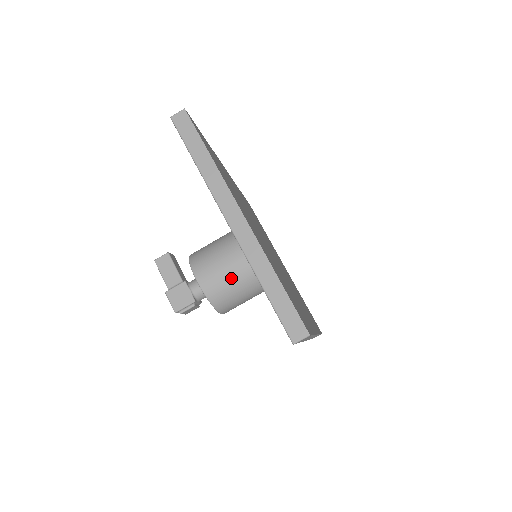
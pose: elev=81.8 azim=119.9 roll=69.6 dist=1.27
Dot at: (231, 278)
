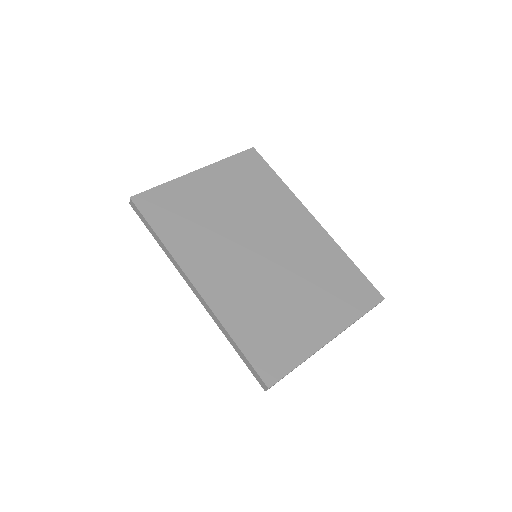
Dot at: occluded
